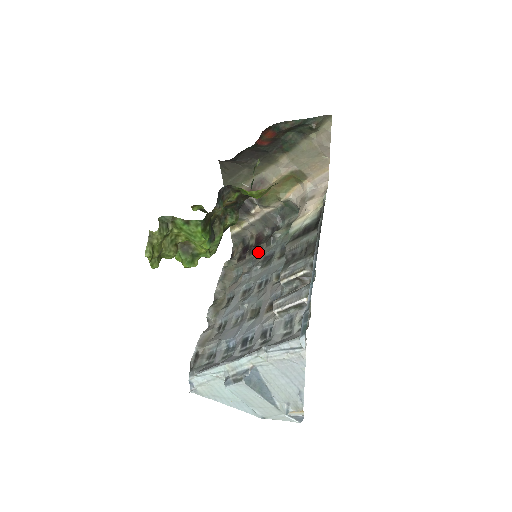
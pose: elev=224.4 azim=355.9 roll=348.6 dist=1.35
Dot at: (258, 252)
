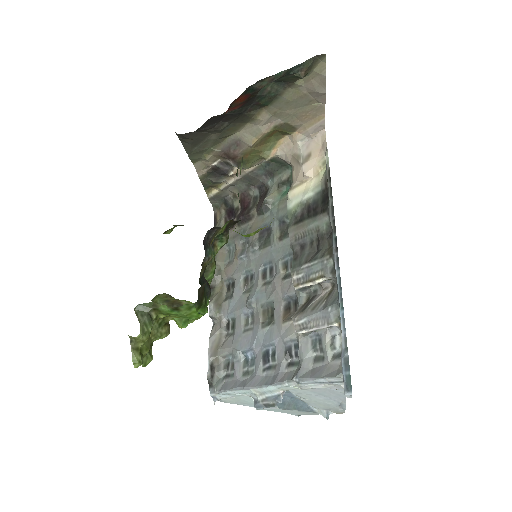
Dot at: (249, 223)
